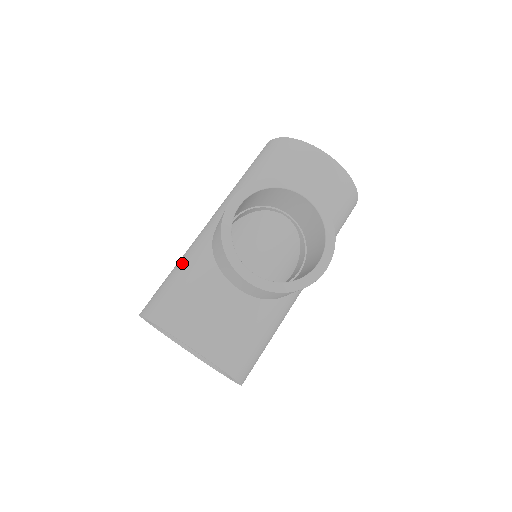
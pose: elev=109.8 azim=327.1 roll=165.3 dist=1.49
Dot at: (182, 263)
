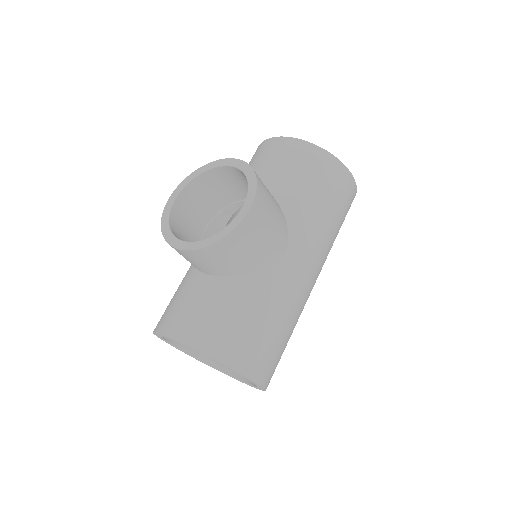
Dot at: occluded
